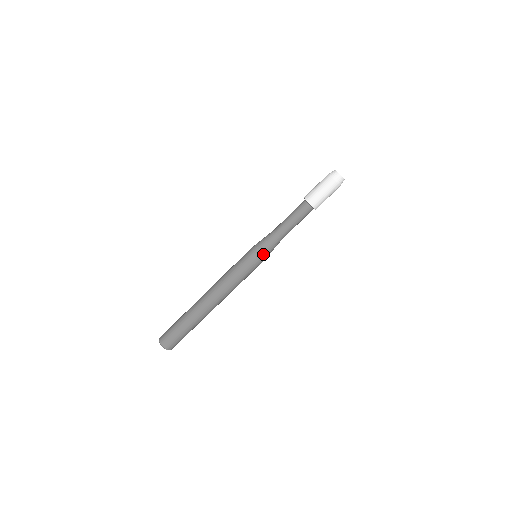
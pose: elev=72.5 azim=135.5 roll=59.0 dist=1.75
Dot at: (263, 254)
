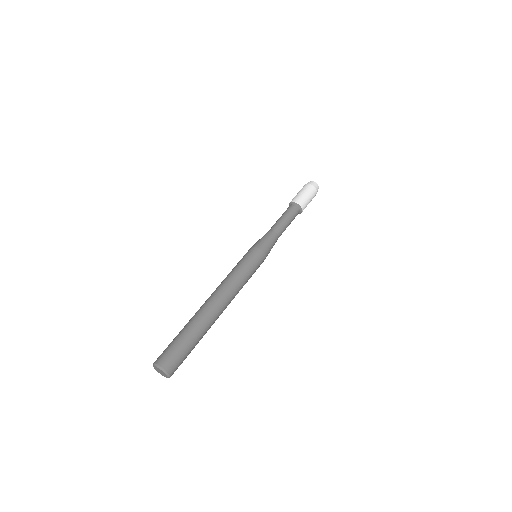
Dot at: (267, 252)
